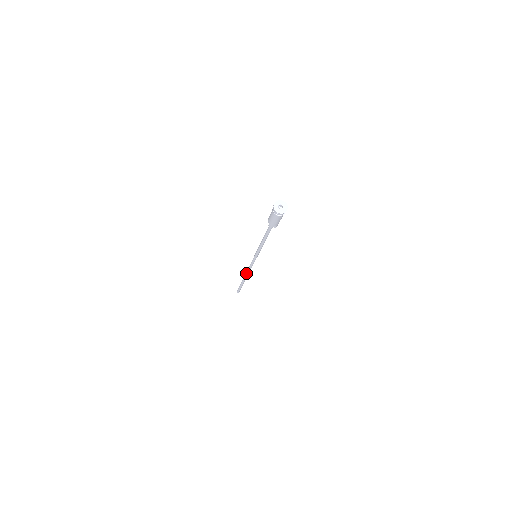
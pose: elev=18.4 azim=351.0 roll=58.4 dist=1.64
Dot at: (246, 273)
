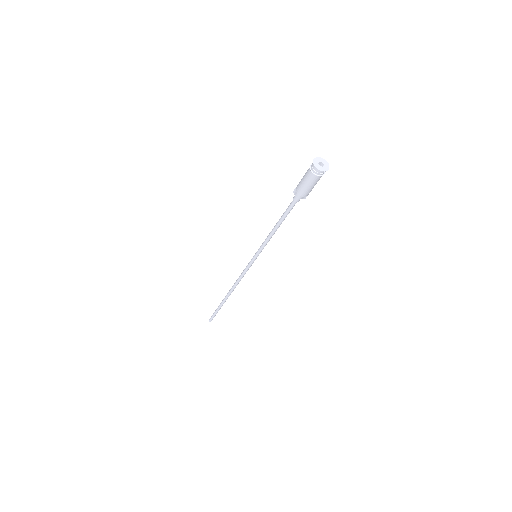
Dot at: (233, 288)
